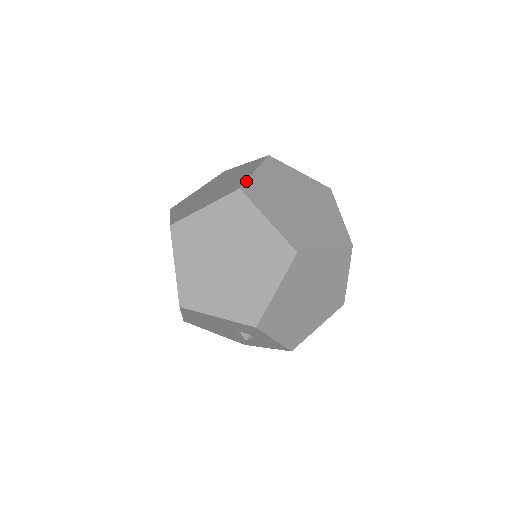
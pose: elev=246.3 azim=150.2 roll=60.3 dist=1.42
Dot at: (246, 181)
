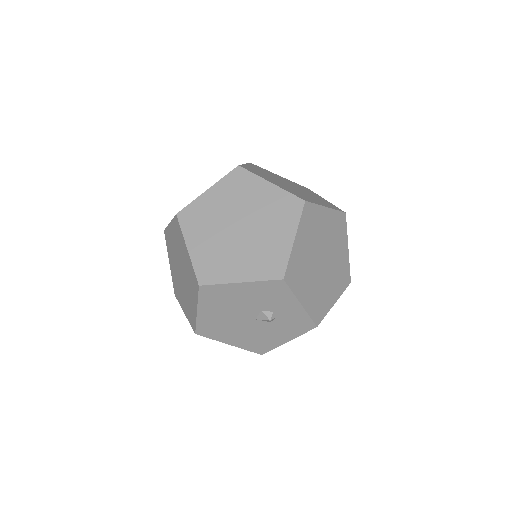
Dot at: (241, 165)
